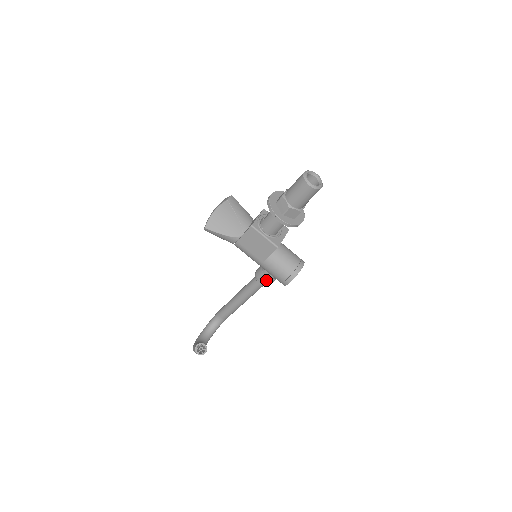
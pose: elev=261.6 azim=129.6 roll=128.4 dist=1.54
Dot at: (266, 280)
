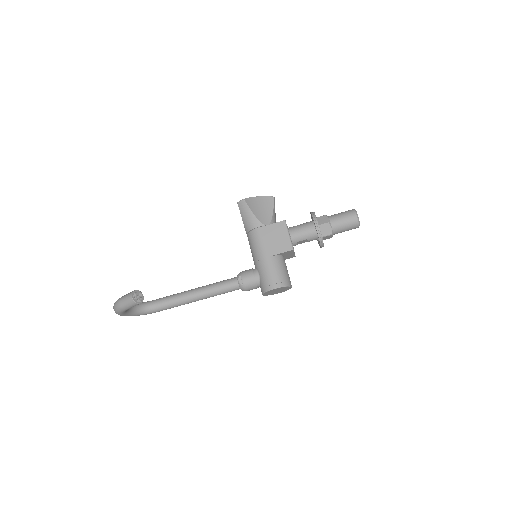
Dot at: (250, 279)
